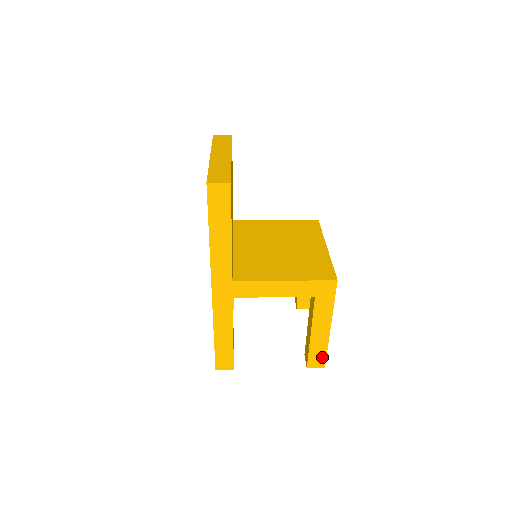
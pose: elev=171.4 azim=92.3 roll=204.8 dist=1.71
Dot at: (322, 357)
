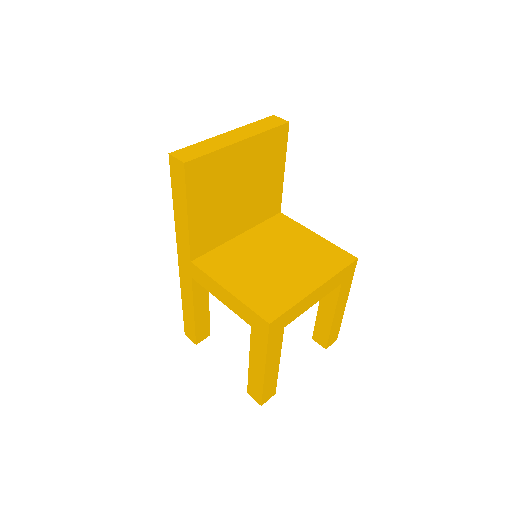
Dot at: (259, 393)
